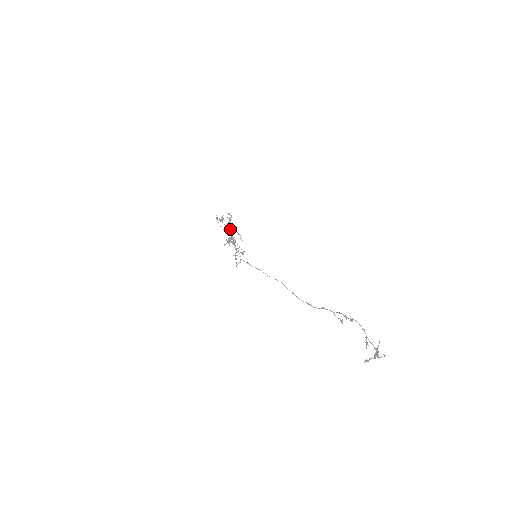
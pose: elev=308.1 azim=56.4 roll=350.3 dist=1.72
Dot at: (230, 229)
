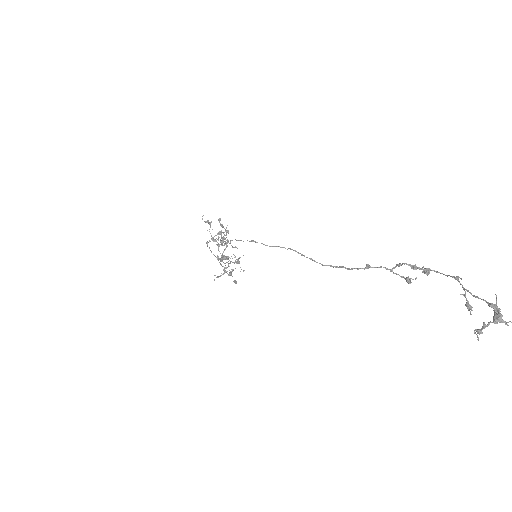
Dot at: (221, 237)
